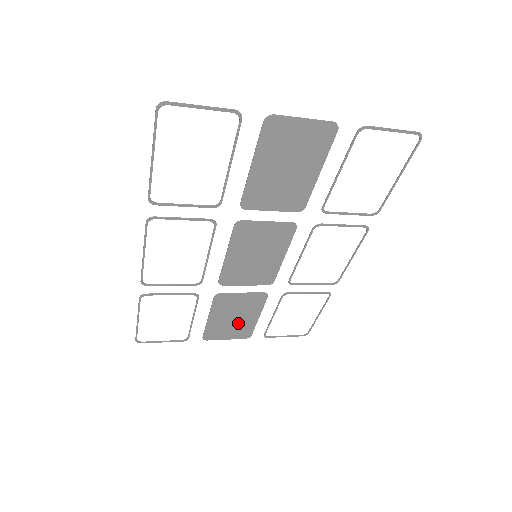
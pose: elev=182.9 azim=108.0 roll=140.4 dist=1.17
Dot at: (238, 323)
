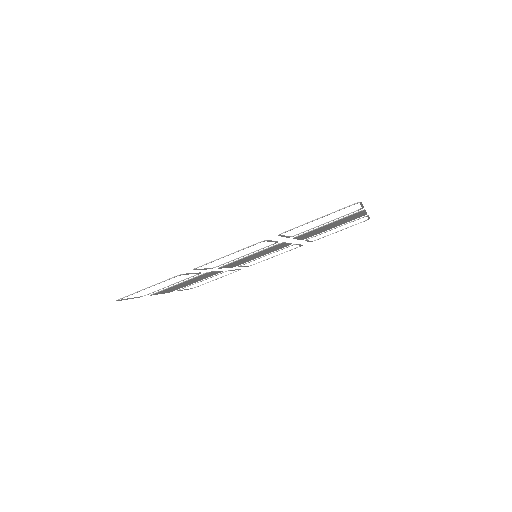
Dot at: (183, 285)
